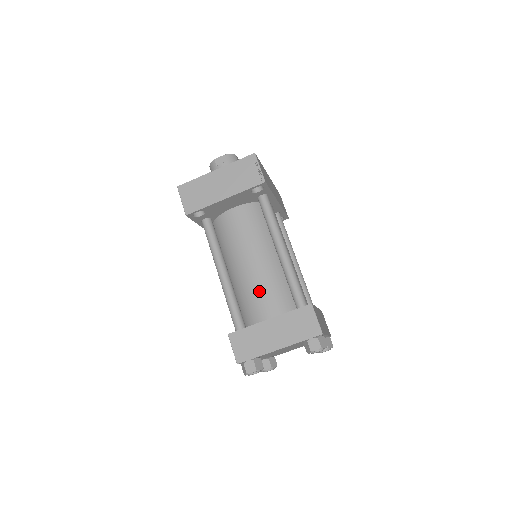
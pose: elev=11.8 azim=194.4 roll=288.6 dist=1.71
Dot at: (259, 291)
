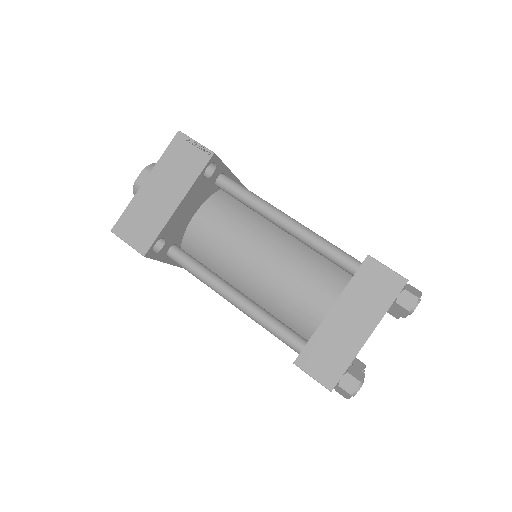
Dot at: (293, 286)
